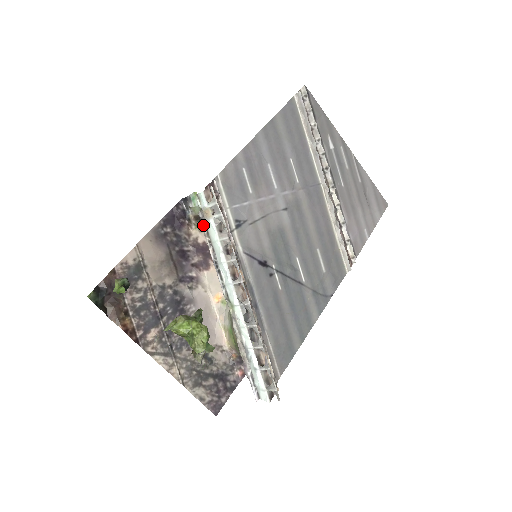
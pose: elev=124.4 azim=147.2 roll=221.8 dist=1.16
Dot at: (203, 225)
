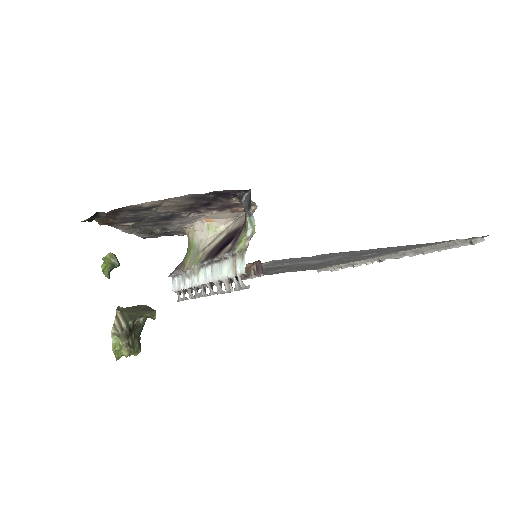
Dot at: (229, 253)
